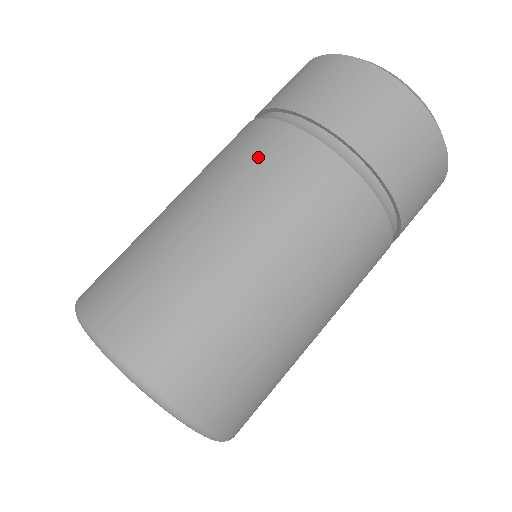
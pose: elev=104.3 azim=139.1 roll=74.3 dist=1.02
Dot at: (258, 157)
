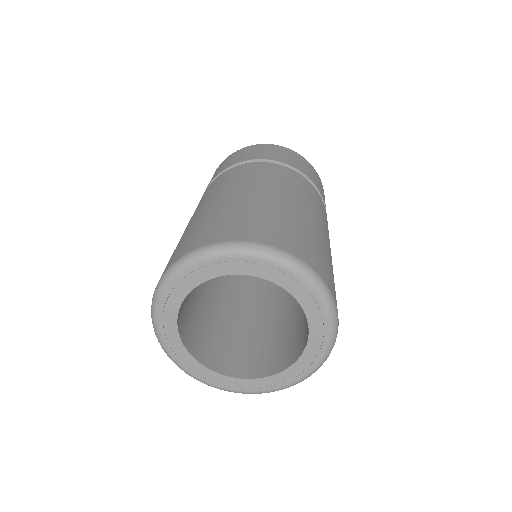
Dot at: (259, 172)
